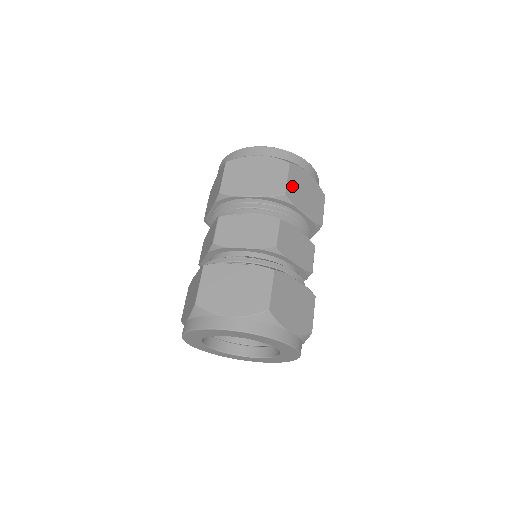
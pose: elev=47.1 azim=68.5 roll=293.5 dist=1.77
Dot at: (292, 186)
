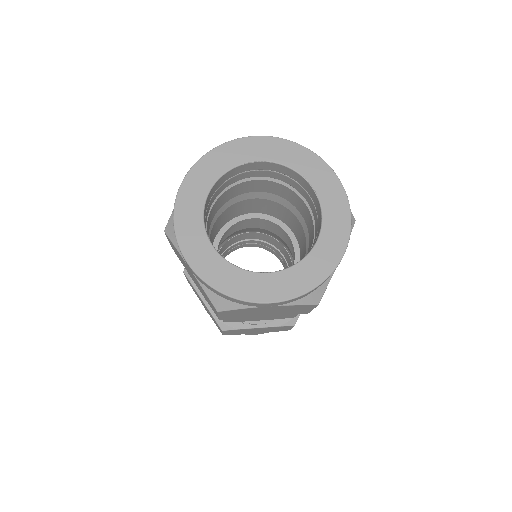
Dot at: occluded
